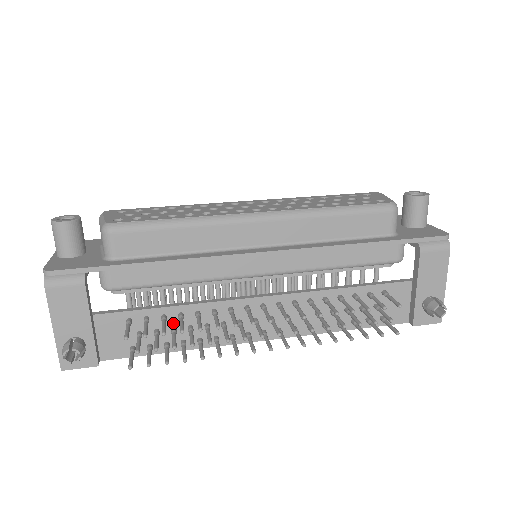
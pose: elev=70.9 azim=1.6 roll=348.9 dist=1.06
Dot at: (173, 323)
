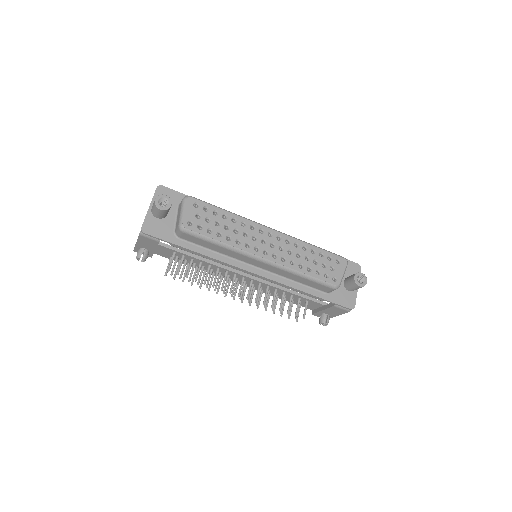
Dot at: (196, 262)
